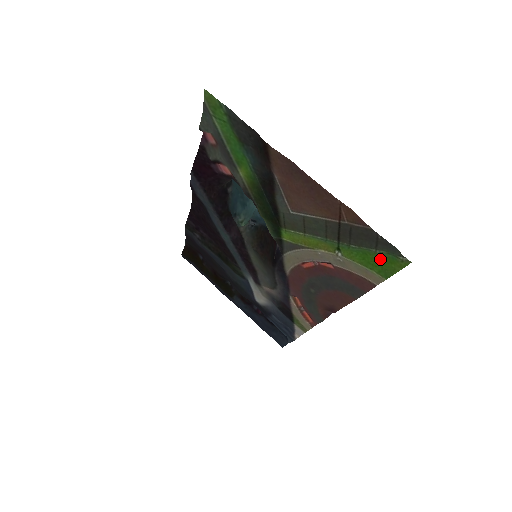
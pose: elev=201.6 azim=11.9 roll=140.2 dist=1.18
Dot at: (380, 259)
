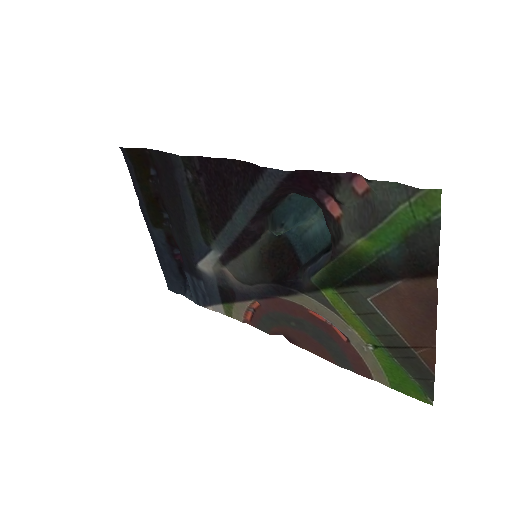
Dot at: (407, 381)
